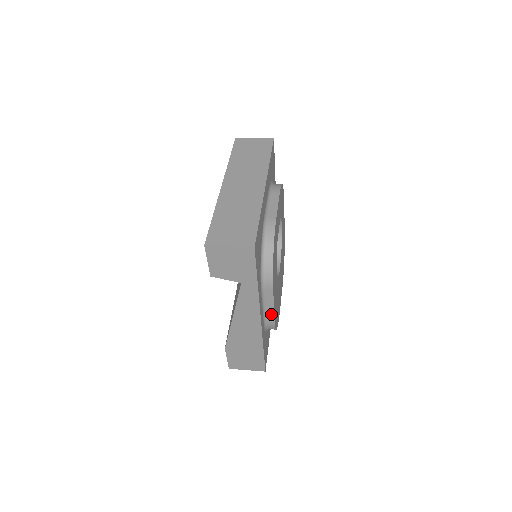
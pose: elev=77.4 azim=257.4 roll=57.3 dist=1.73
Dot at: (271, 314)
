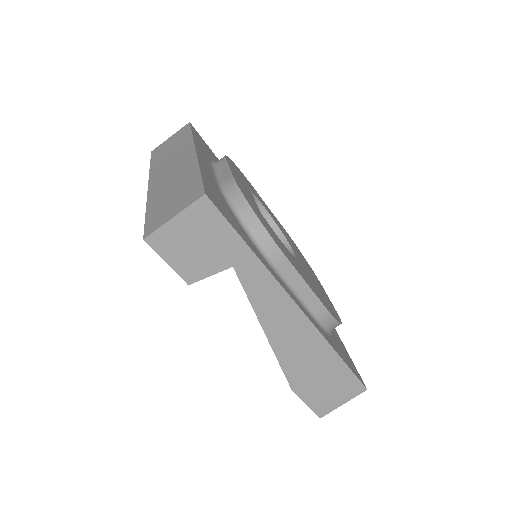
Dot at: (313, 299)
